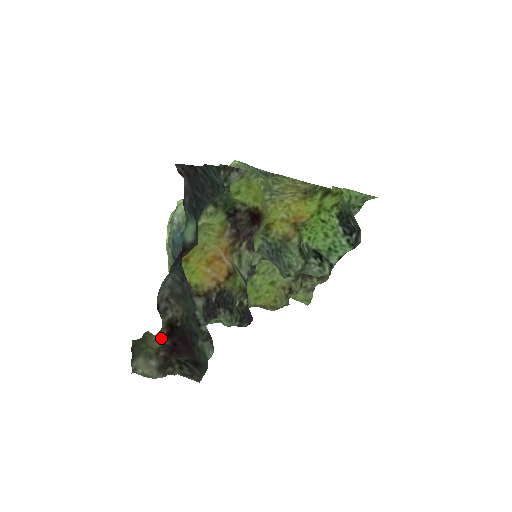
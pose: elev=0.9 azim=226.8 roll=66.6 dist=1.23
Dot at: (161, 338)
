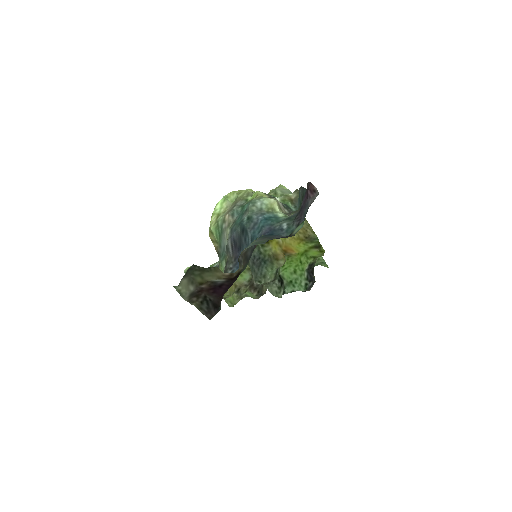
Dot at: (225, 277)
